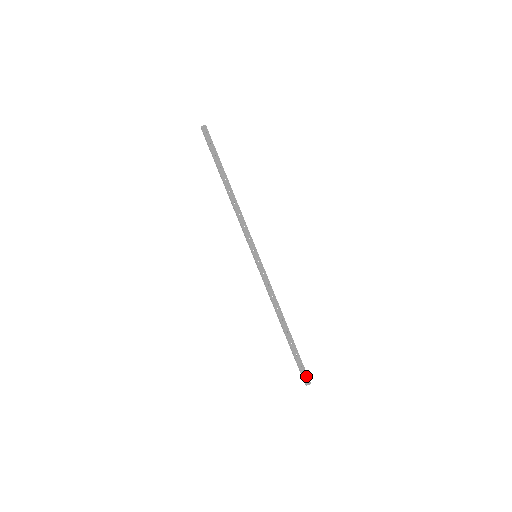
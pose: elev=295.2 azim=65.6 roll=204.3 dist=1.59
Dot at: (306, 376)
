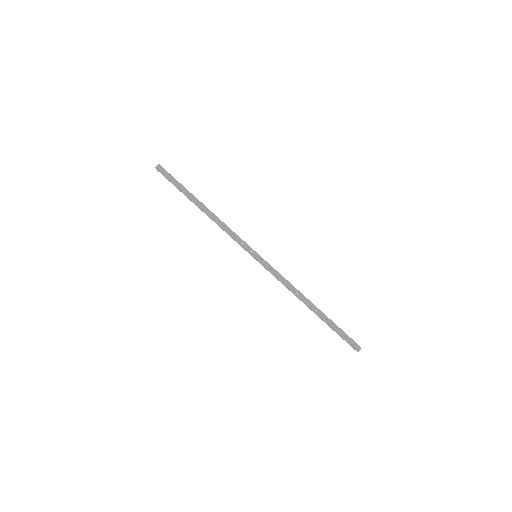
Dot at: (354, 343)
